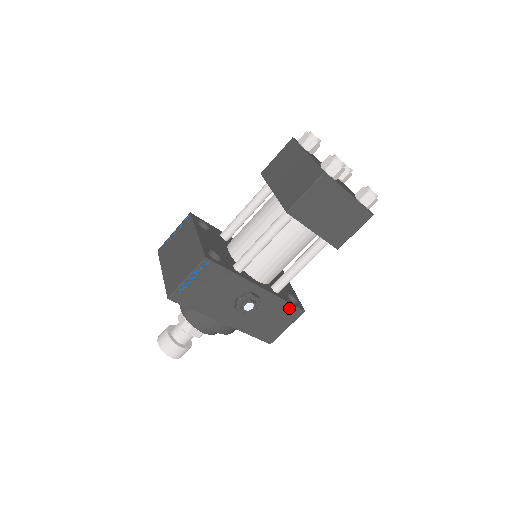
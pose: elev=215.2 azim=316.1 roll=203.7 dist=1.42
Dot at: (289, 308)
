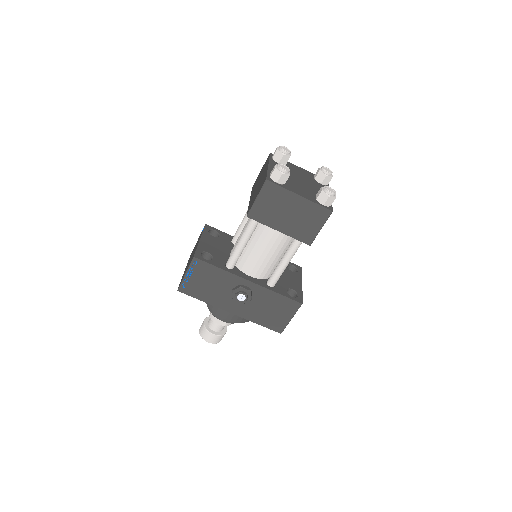
Dot at: (285, 300)
